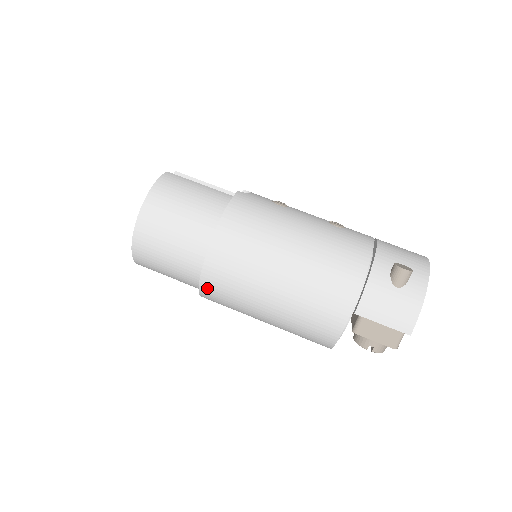
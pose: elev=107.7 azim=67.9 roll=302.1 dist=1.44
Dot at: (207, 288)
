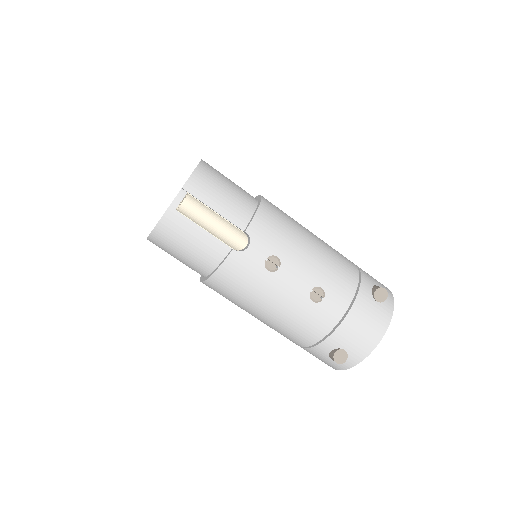
Dot at: occluded
